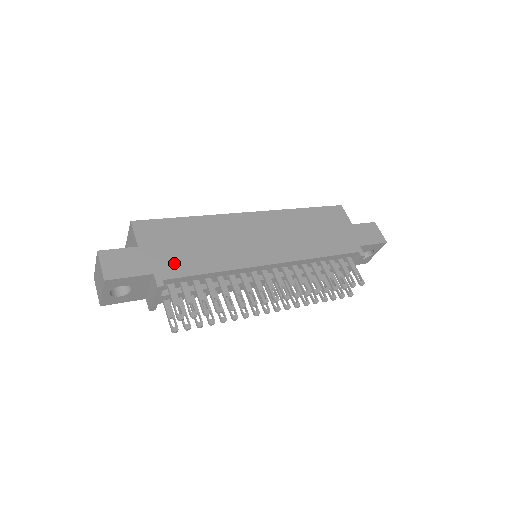
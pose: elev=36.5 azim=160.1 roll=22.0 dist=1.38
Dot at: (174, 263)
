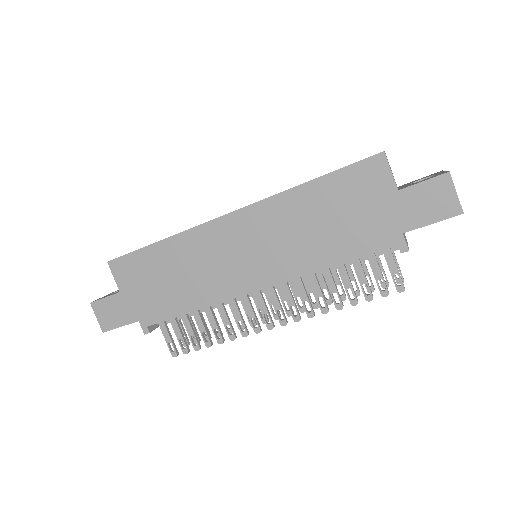
Dot at: (154, 306)
